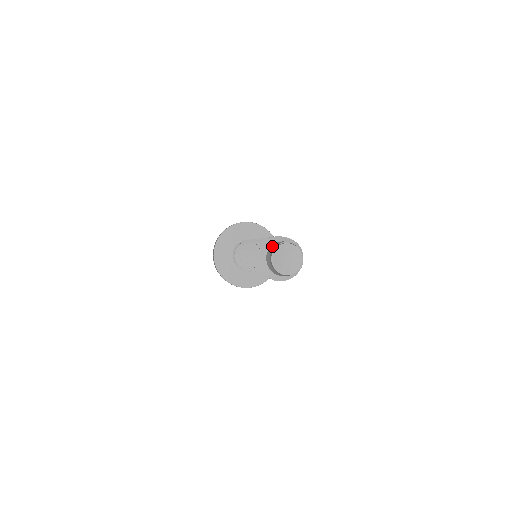
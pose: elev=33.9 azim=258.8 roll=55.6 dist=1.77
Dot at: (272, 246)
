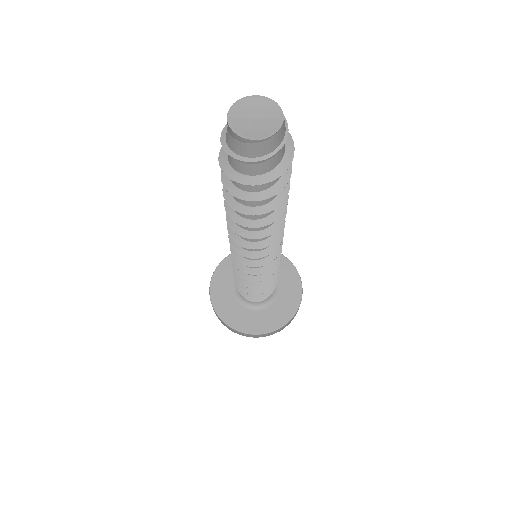
Dot at: occluded
